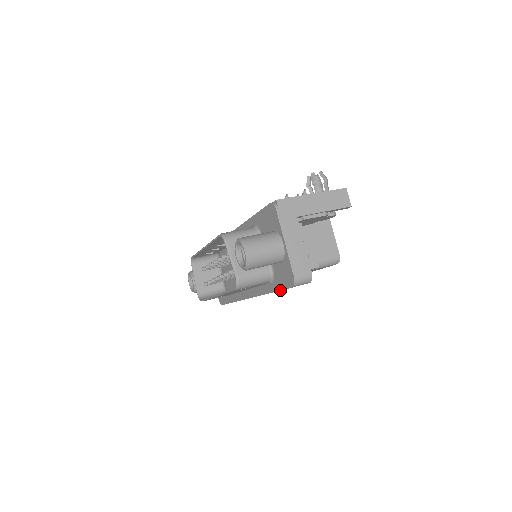
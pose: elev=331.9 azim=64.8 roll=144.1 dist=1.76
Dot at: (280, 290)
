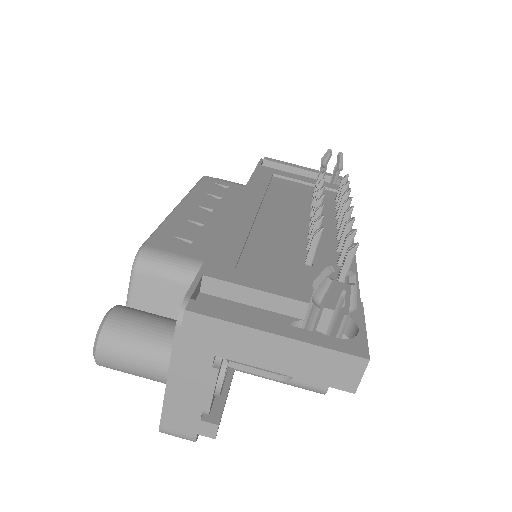
Dot at: occluded
